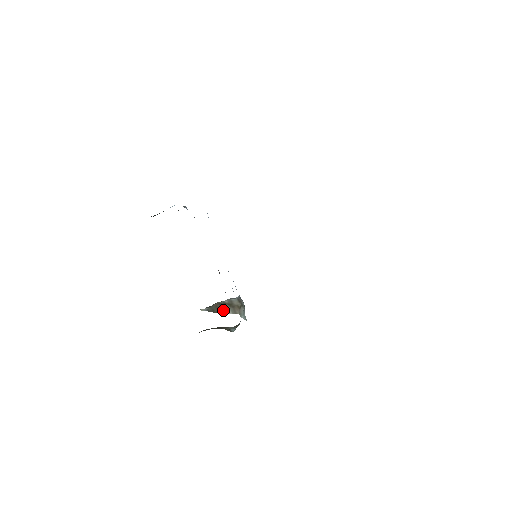
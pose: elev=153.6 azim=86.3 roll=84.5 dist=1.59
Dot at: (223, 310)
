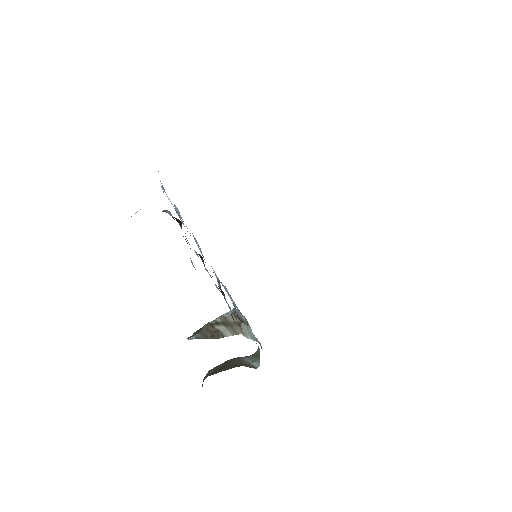
Dot at: (219, 333)
